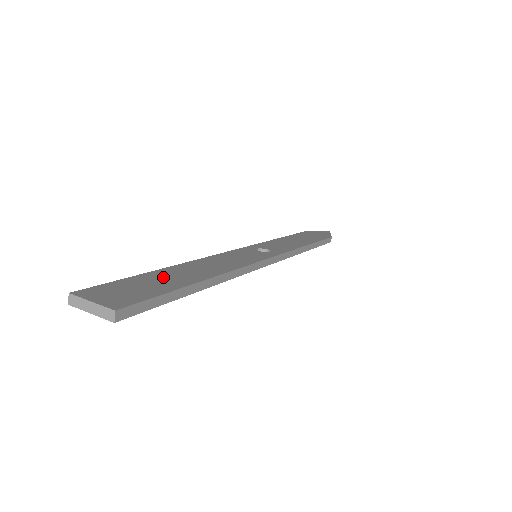
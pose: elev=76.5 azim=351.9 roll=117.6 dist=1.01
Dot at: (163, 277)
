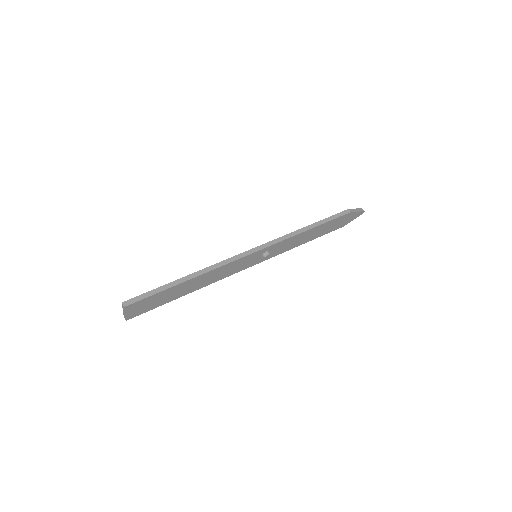
Dot at: occluded
